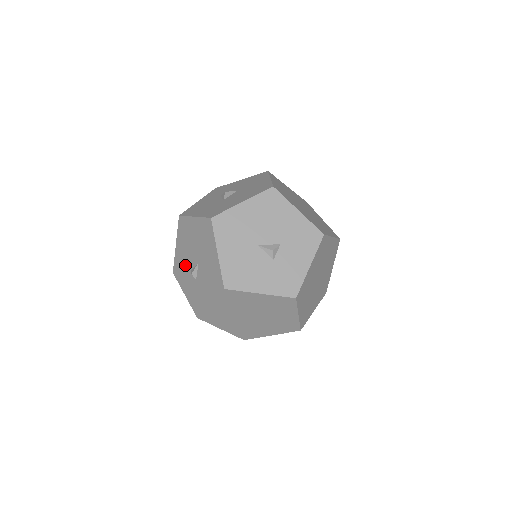
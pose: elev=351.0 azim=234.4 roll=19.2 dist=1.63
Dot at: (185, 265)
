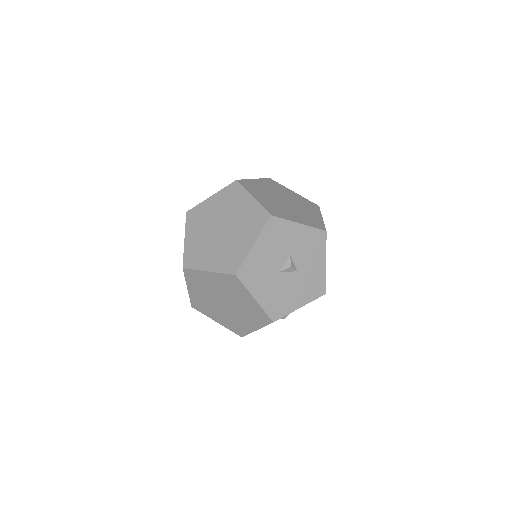
Dot at: occluded
